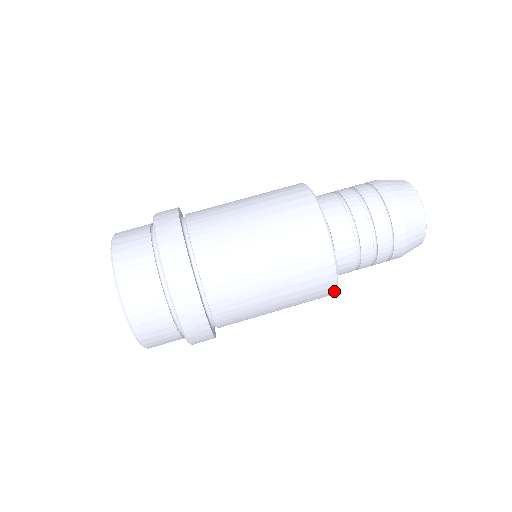
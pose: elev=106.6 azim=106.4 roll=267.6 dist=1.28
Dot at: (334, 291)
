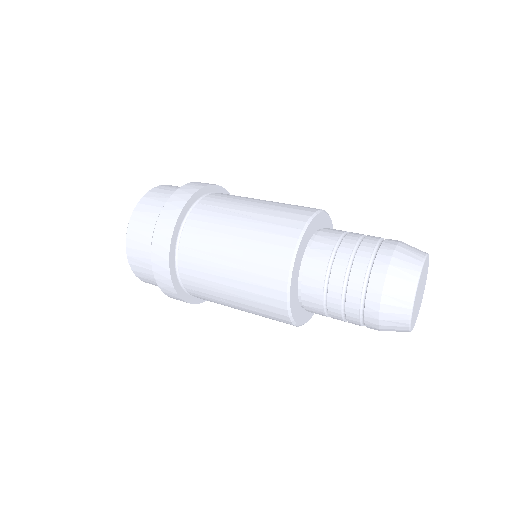
Dot at: (288, 273)
